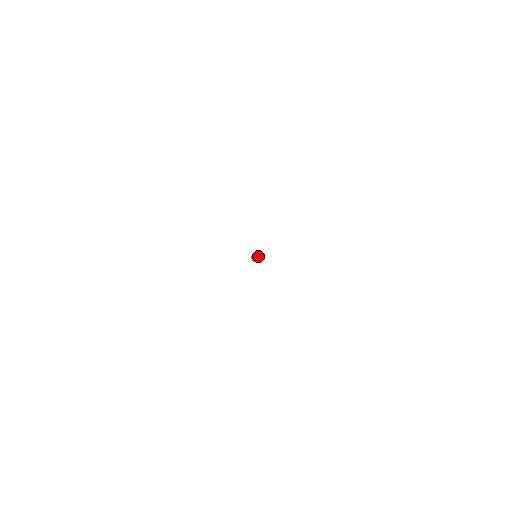
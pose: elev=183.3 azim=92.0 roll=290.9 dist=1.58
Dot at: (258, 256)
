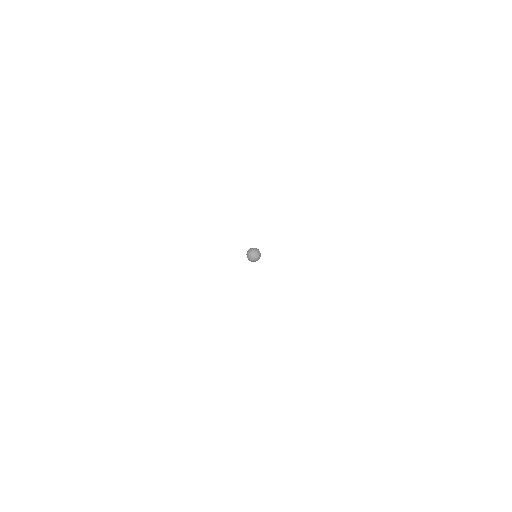
Dot at: (258, 255)
